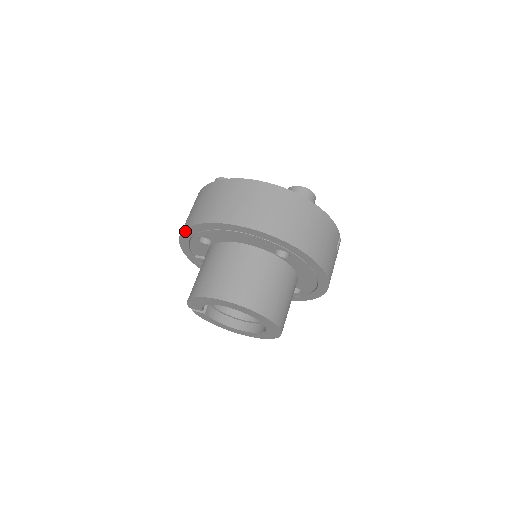
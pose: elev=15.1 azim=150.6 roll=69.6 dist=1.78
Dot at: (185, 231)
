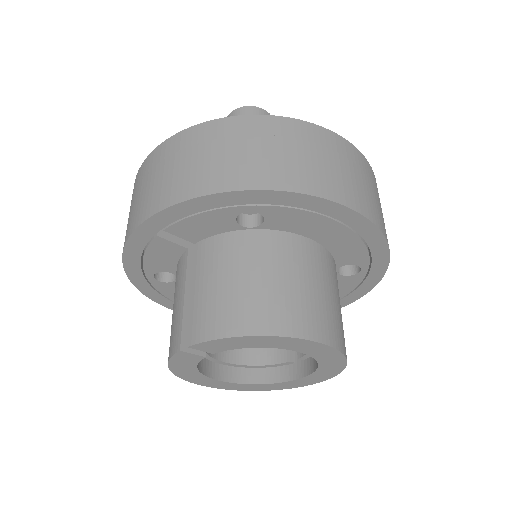
Dot at: (241, 193)
